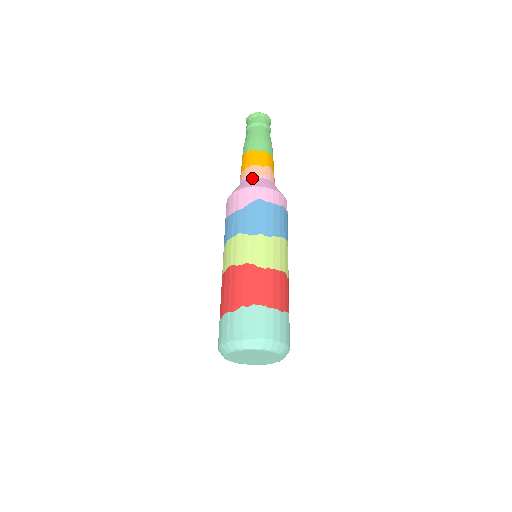
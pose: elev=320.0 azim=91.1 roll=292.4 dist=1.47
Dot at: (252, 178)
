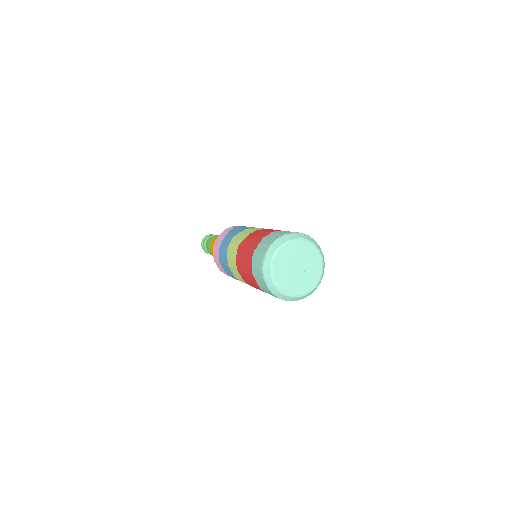
Dot at: occluded
